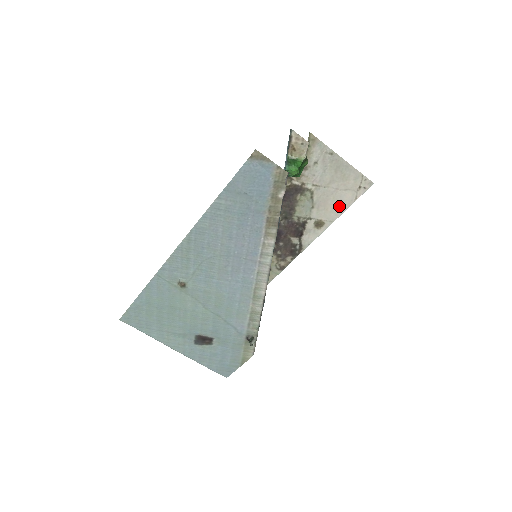
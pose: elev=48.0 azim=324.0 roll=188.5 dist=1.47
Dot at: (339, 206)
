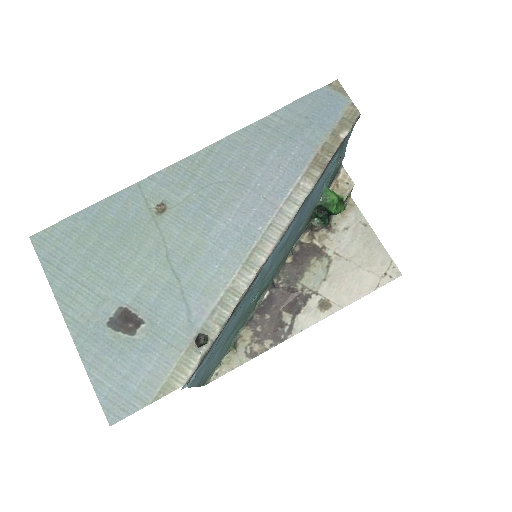
Dot at: (356, 289)
